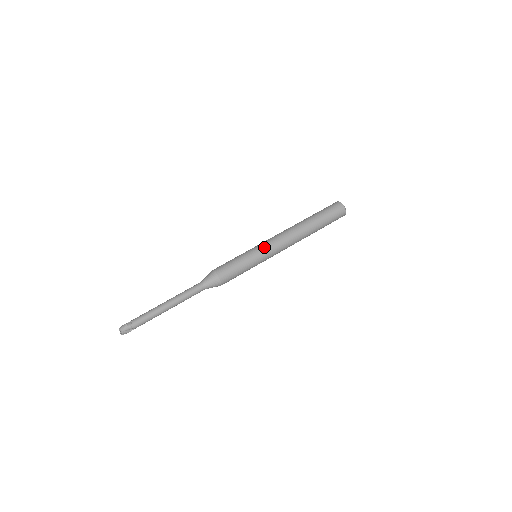
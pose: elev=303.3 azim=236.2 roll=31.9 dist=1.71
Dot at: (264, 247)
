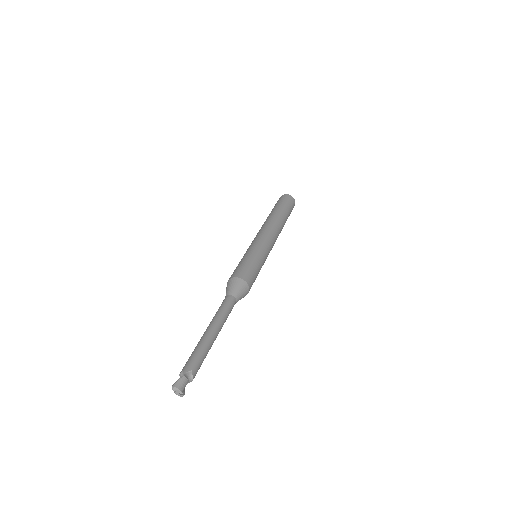
Dot at: (268, 247)
